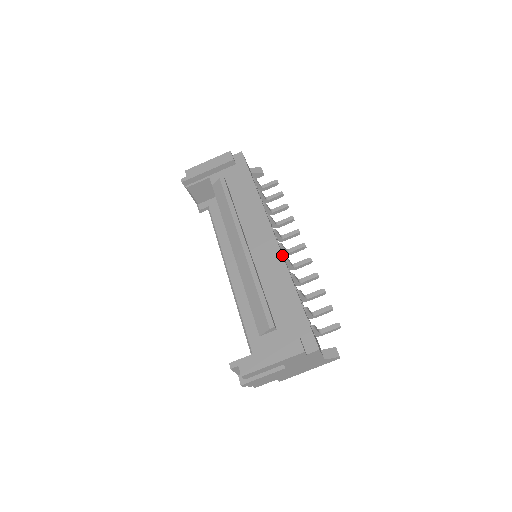
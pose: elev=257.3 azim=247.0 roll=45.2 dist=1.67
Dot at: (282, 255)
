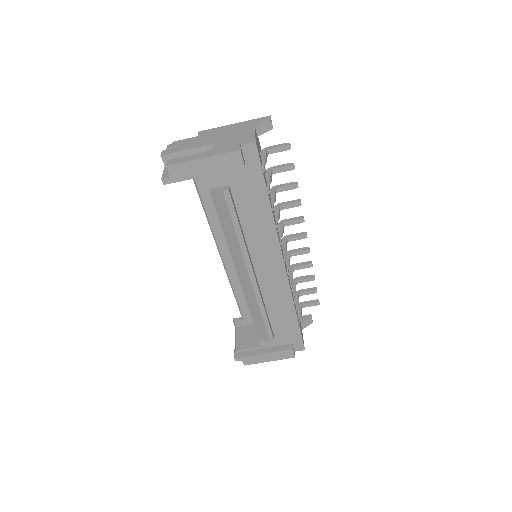
Dot at: (289, 286)
